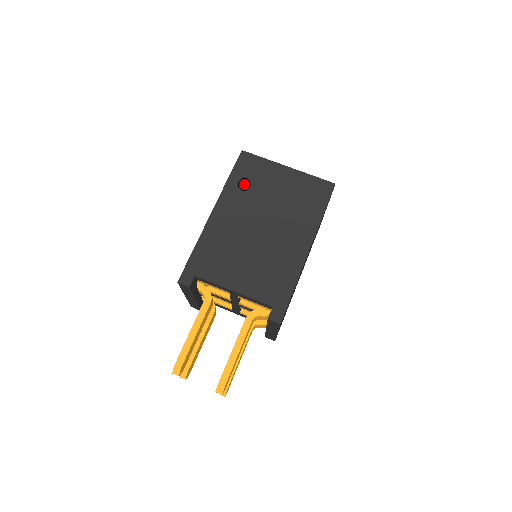
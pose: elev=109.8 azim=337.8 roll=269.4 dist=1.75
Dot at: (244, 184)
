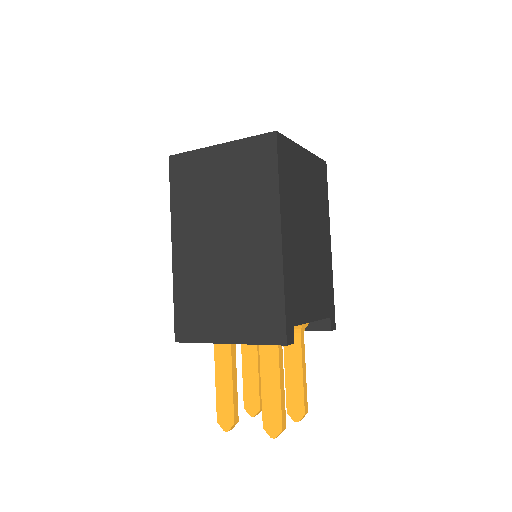
Dot at: (289, 184)
